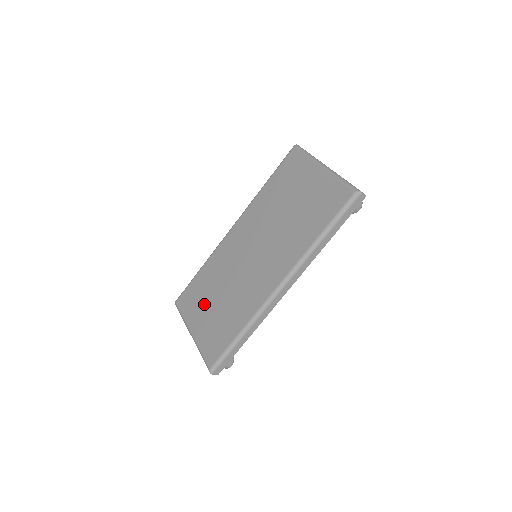
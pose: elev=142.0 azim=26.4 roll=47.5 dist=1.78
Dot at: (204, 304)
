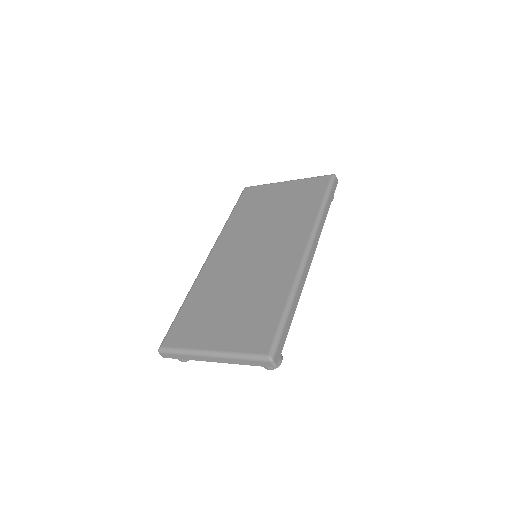
Dot at: (213, 318)
